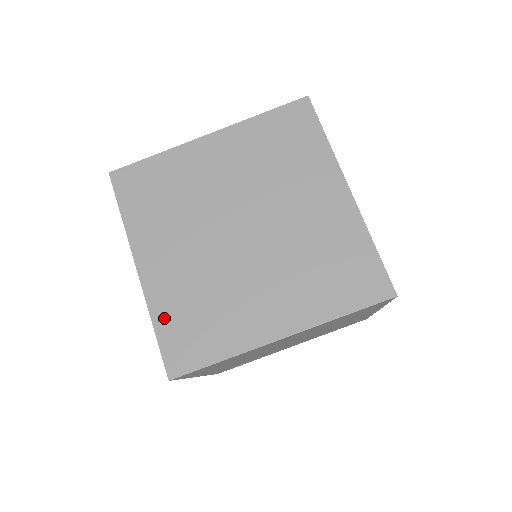
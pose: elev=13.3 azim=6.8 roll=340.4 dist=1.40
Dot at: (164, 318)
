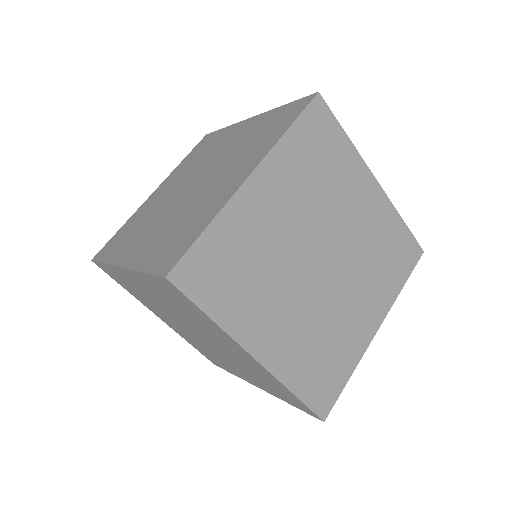
Dot at: (149, 260)
